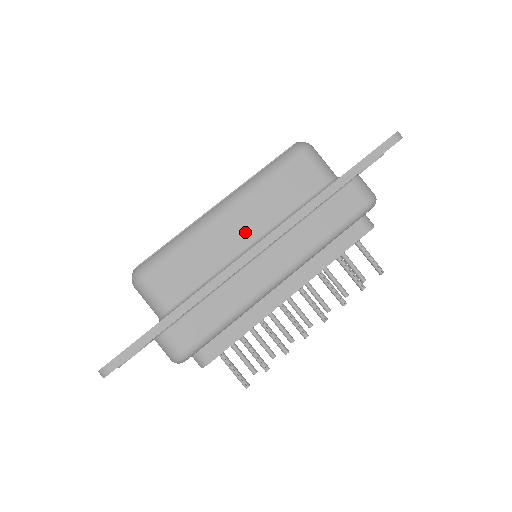
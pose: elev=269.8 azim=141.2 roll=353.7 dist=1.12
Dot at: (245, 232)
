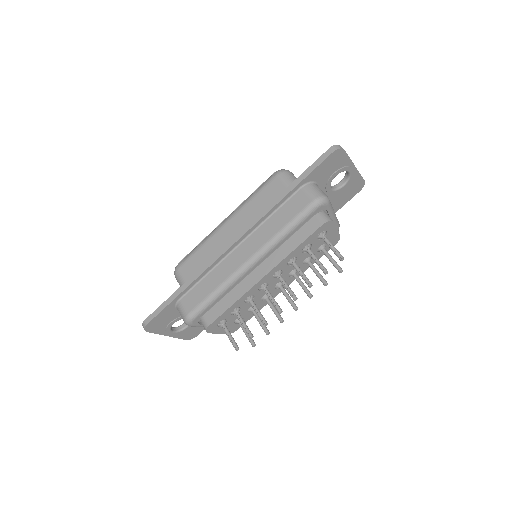
Dot at: occluded
